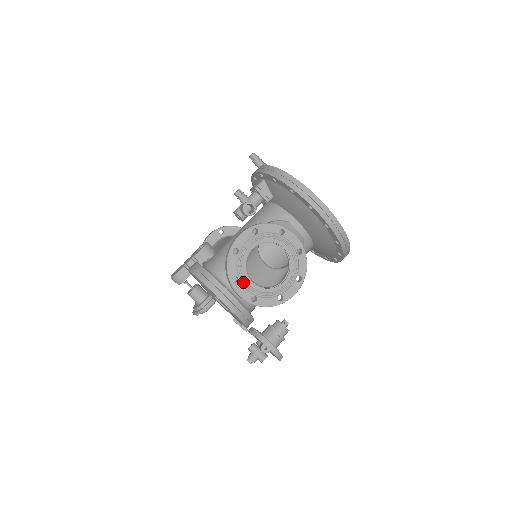
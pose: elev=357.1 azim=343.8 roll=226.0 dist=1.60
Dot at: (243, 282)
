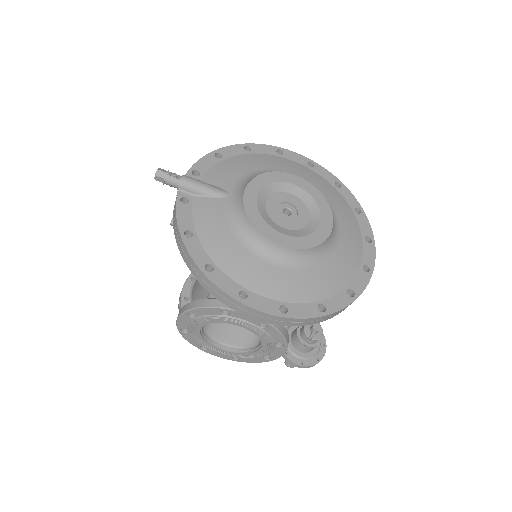
Dot at: (213, 350)
